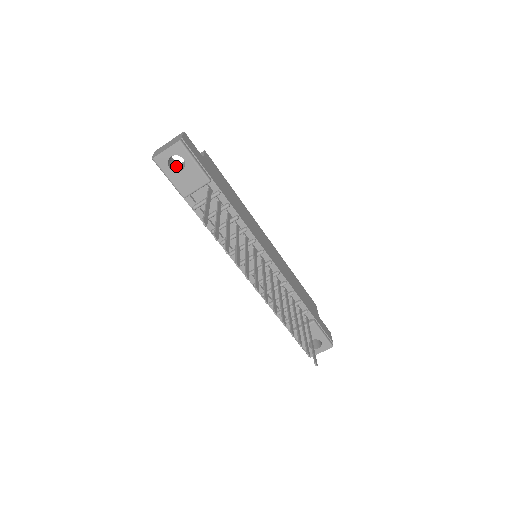
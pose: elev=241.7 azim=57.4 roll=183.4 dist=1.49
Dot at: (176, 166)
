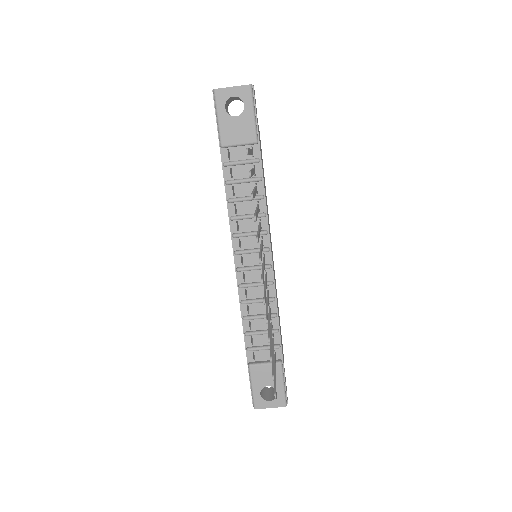
Dot at: occluded
